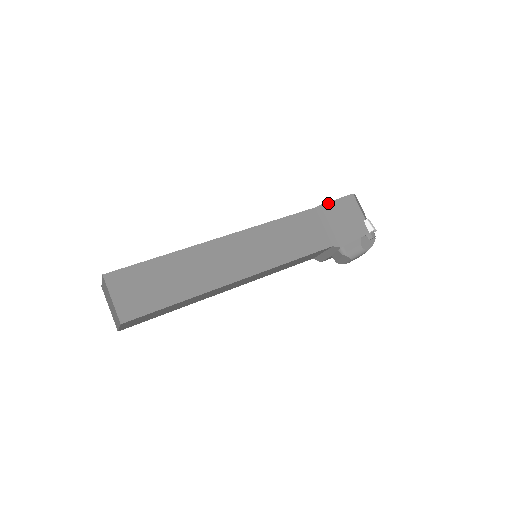
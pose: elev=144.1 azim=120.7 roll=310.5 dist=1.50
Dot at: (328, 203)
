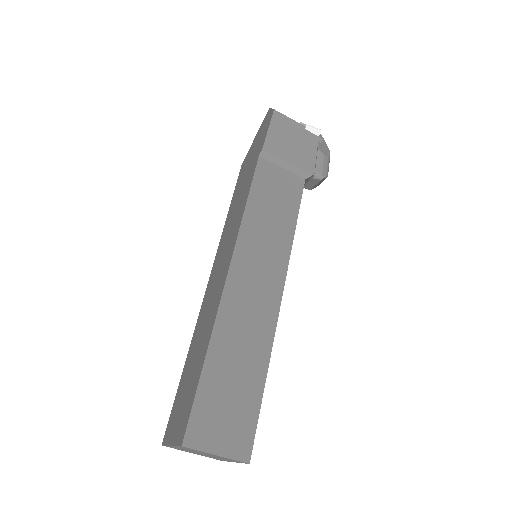
Dot at: (266, 141)
